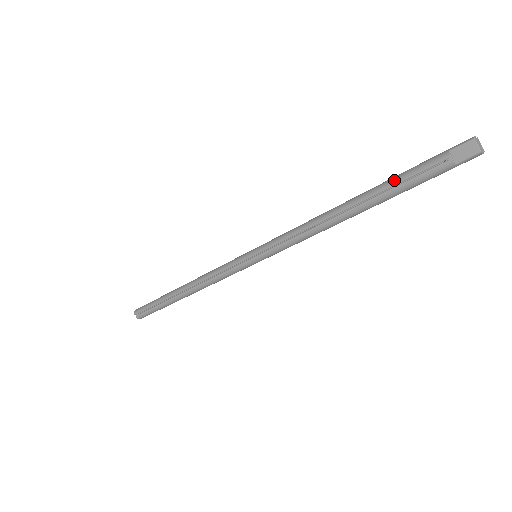
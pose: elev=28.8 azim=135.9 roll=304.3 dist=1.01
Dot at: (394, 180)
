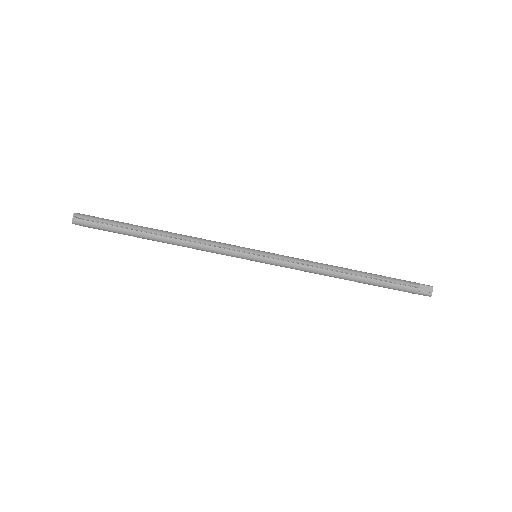
Dot at: (386, 278)
